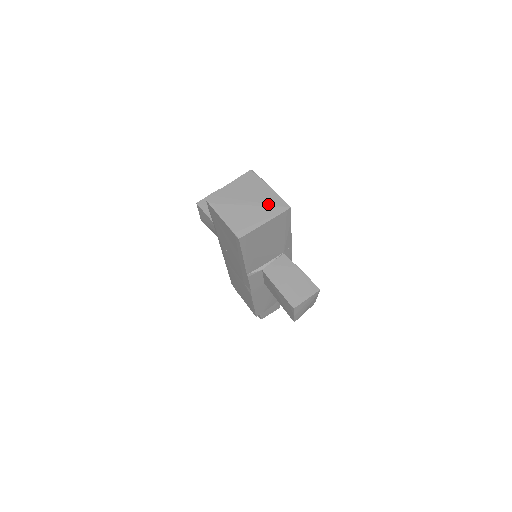
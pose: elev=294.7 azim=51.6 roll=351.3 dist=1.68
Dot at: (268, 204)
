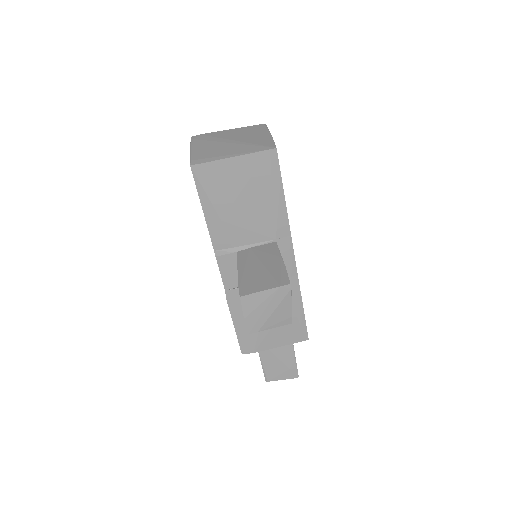
Dot at: (253, 143)
